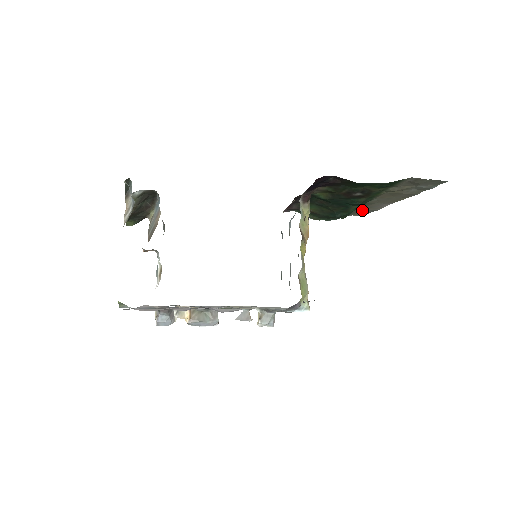
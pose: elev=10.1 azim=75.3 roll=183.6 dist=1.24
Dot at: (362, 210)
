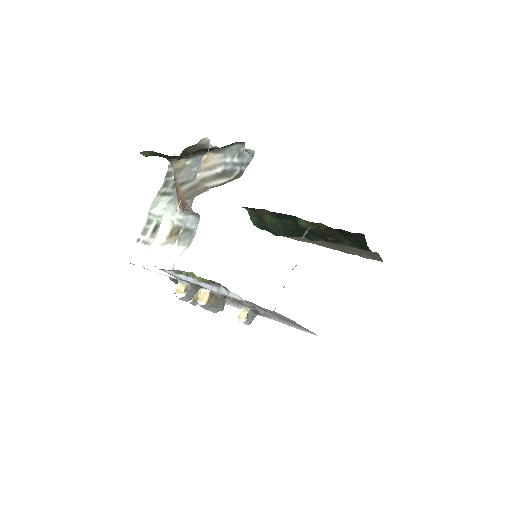
Dot at: occluded
